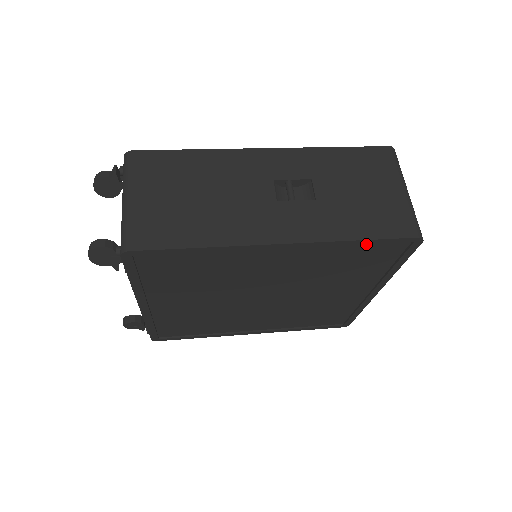
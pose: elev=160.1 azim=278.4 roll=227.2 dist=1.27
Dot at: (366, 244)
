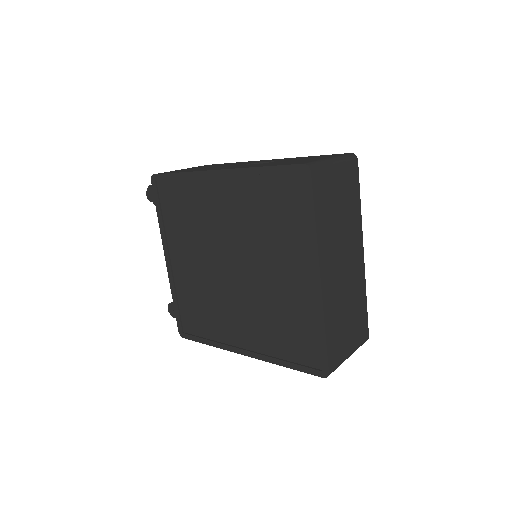
Dot at: (270, 174)
